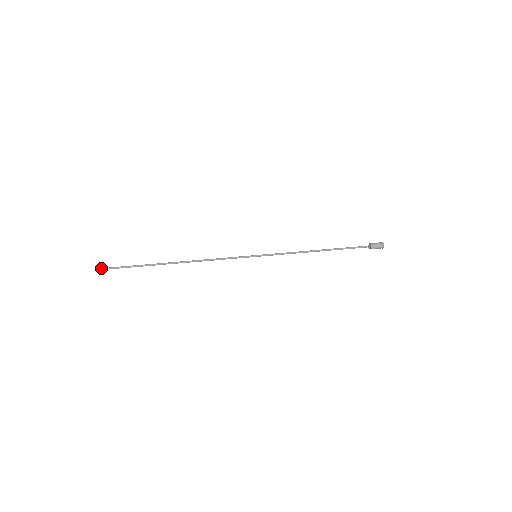
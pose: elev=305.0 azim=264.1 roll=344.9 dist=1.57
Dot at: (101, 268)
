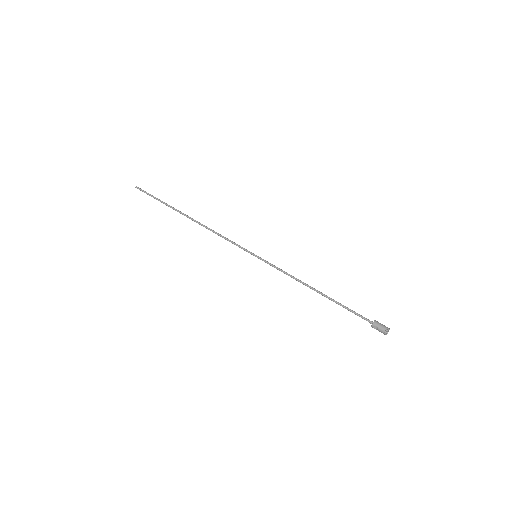
Dot at: occluded
